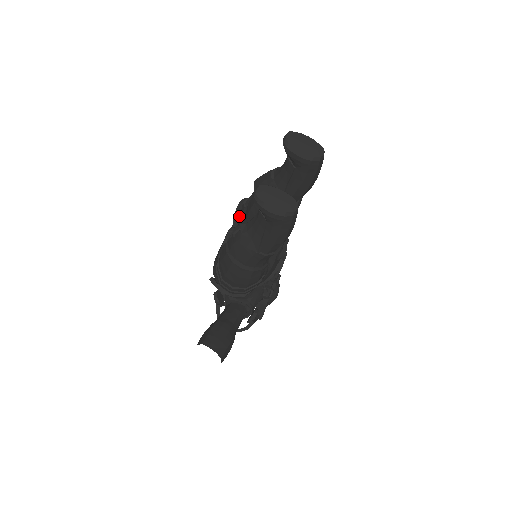
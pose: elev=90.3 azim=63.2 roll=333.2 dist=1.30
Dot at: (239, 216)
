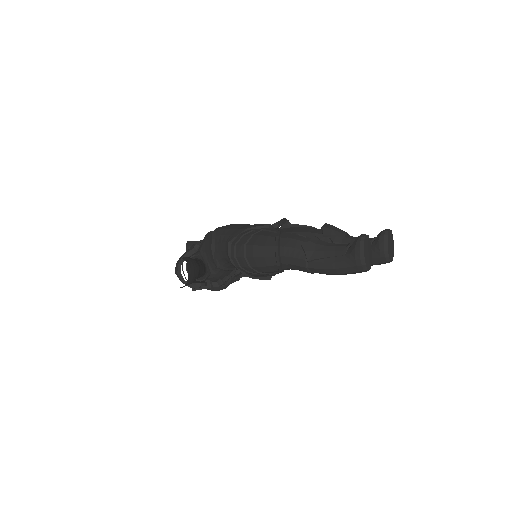
Dot at: (281, 225)
